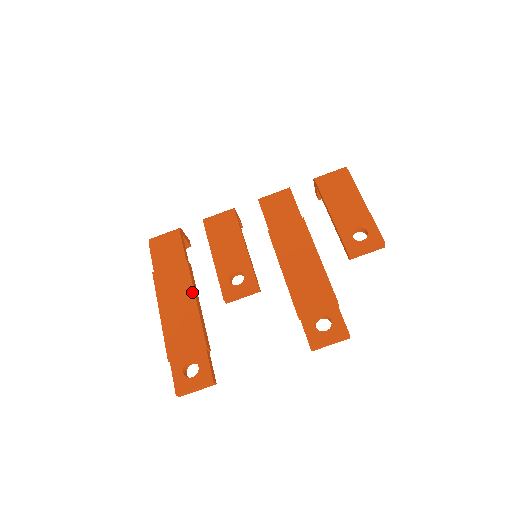
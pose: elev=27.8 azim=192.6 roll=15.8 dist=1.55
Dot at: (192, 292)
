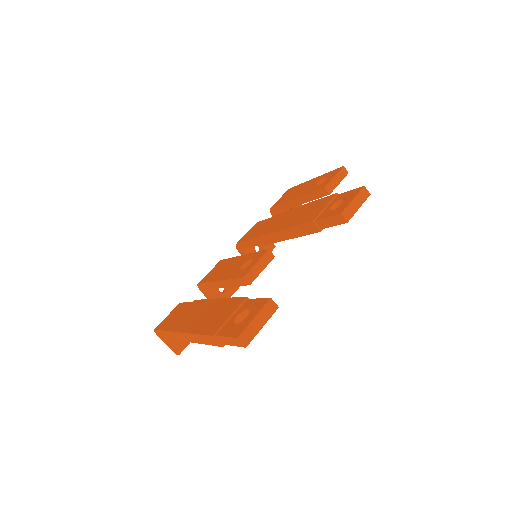
Dot at: (210, 300)
